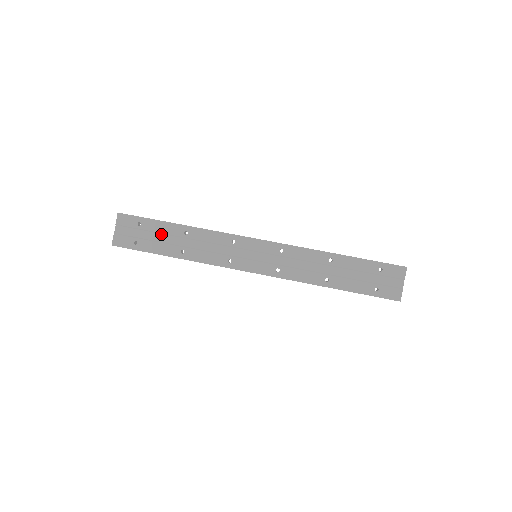
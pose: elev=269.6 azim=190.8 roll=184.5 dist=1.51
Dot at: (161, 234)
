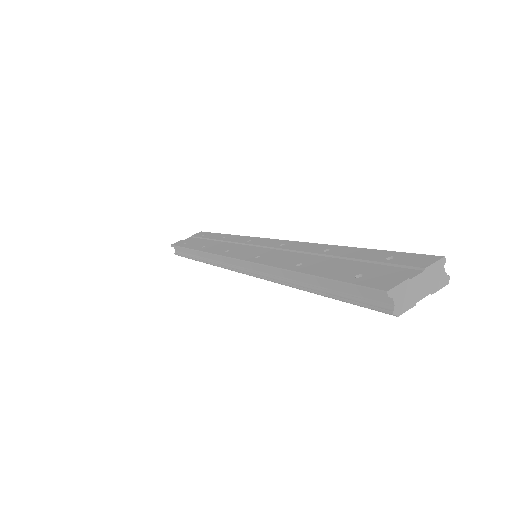
Dot at: (208, 240)
